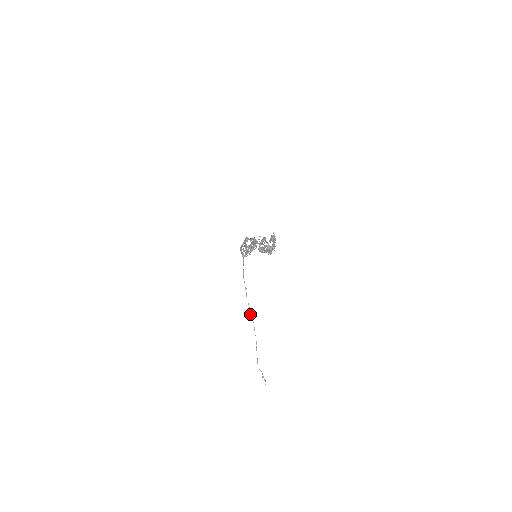
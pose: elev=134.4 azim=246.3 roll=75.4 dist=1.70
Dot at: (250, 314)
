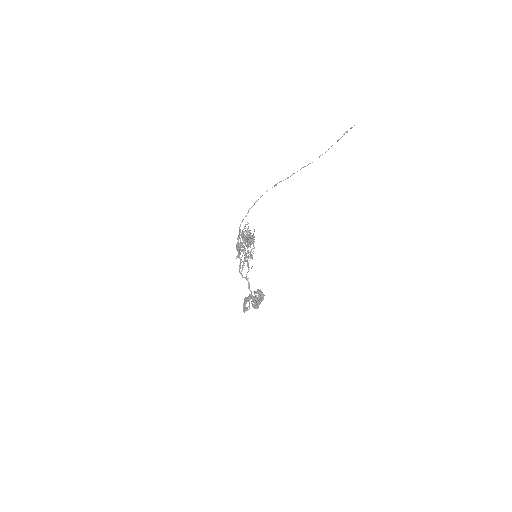
Dot at: occluded
